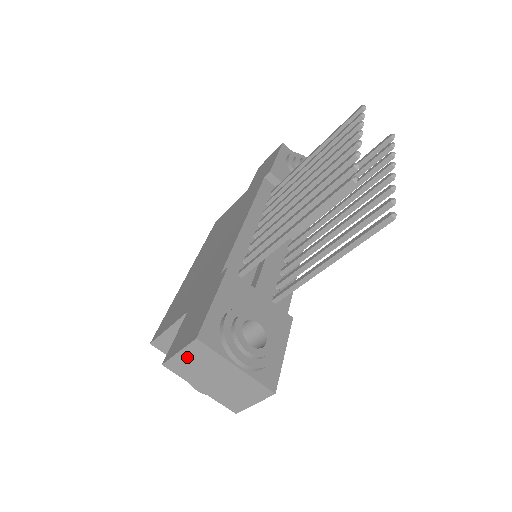
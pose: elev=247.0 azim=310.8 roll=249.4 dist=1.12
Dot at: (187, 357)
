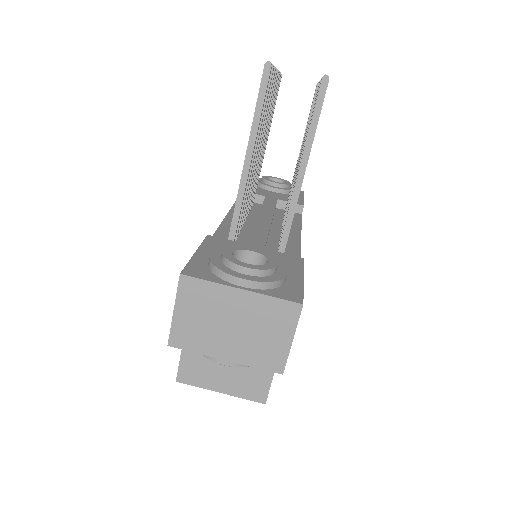
Dot at: (186, 312)
